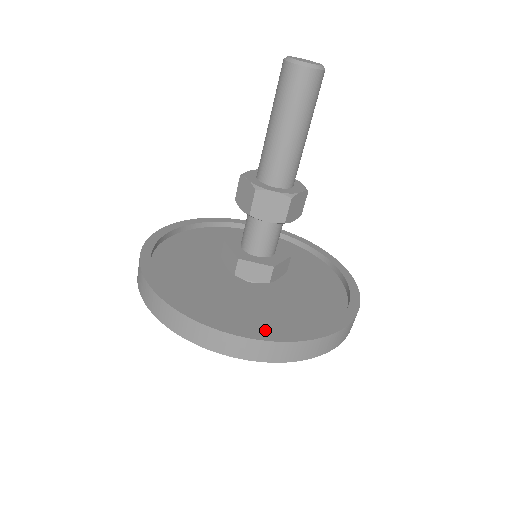
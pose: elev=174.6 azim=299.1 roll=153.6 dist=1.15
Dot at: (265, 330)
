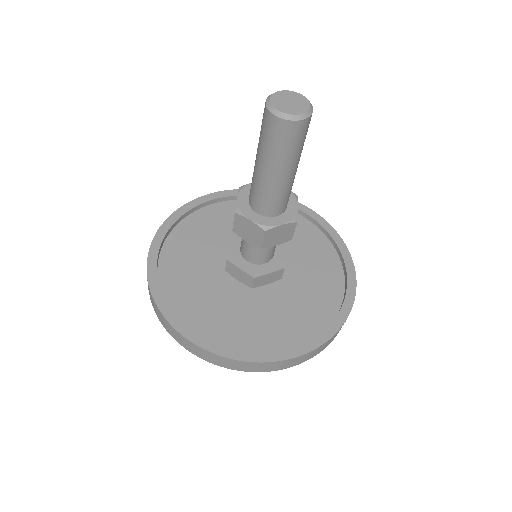
Dot at: (307, 330)
